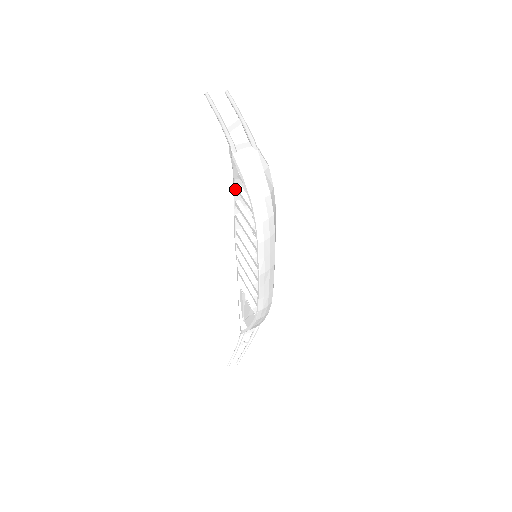
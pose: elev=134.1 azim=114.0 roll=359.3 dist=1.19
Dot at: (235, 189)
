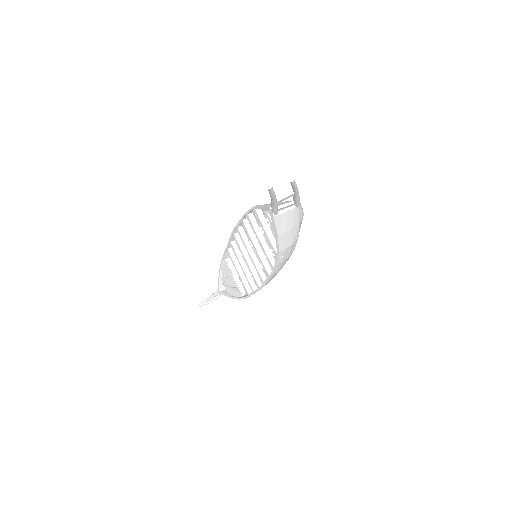
Dot at: (252, 209)
